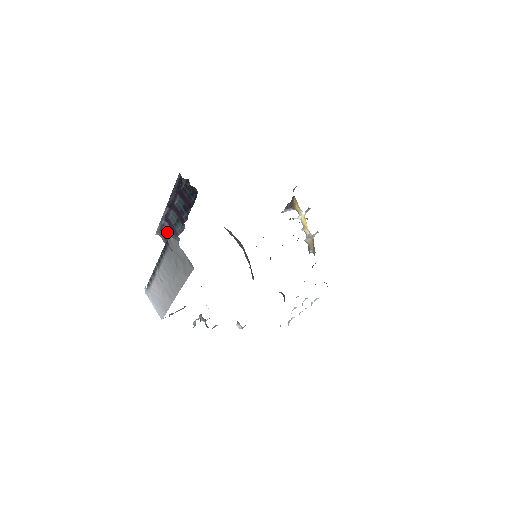
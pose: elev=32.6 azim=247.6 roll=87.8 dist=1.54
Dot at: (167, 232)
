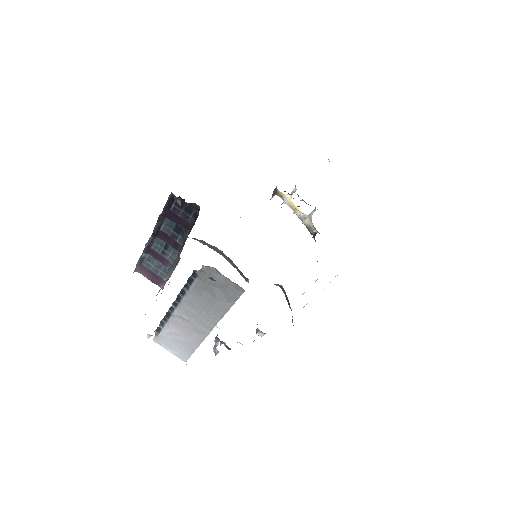
Dot at: (149, 265)
